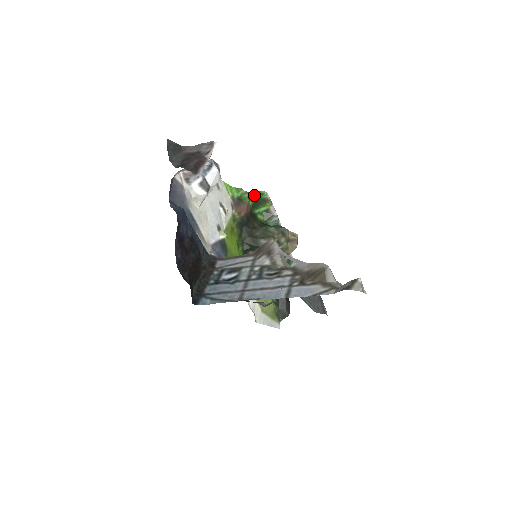
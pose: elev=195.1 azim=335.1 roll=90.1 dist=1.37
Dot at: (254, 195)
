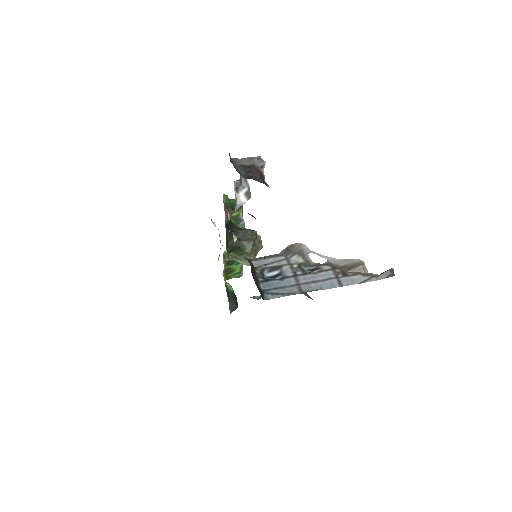
Dot at: (232, 201)
